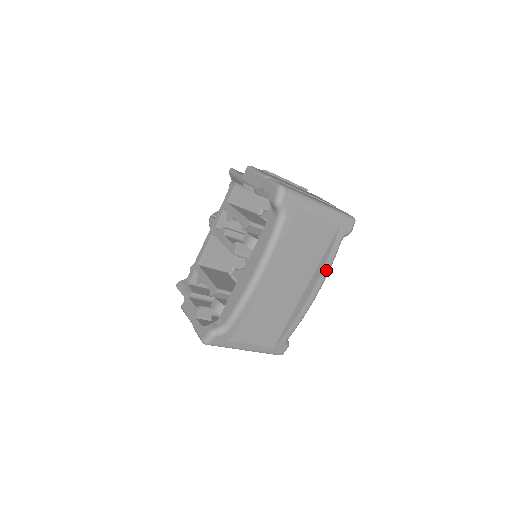
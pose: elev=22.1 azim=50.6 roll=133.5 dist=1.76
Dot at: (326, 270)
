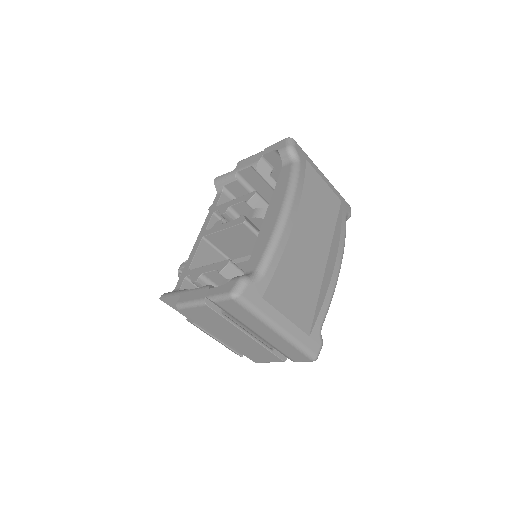
Dot at: (343, 239)
